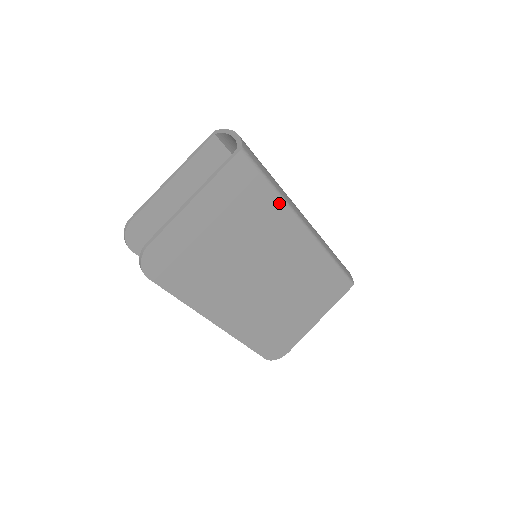
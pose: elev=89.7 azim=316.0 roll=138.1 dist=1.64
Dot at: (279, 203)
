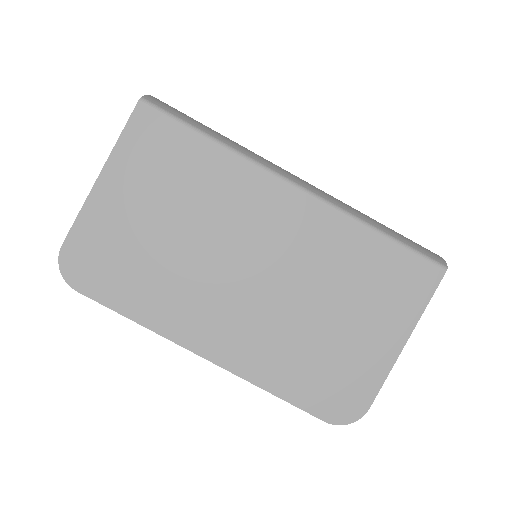
Dot at: (228, 157)
